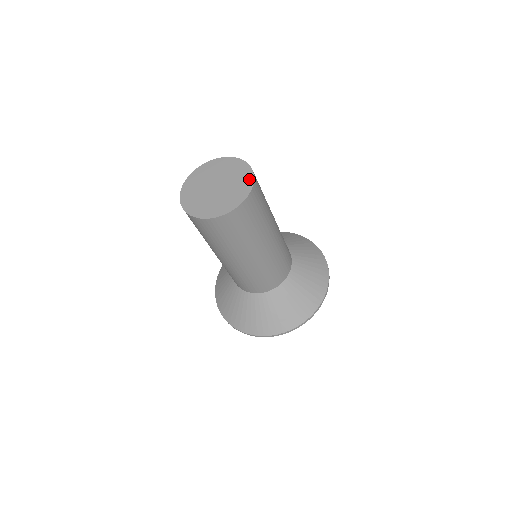
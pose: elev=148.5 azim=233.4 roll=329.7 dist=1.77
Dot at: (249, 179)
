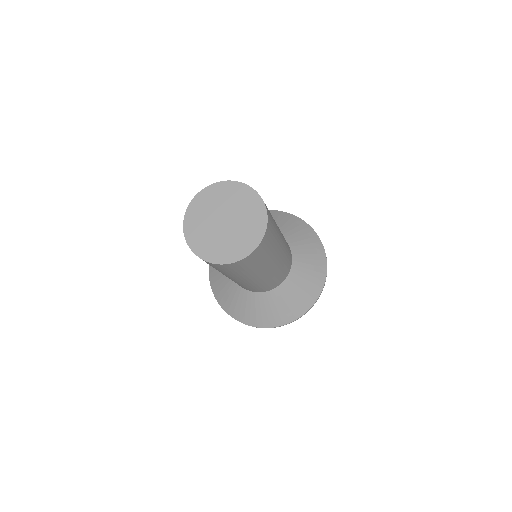
Dot at: (259, 205)
